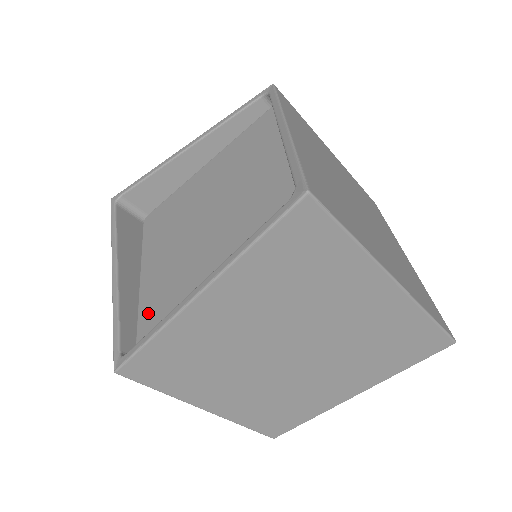
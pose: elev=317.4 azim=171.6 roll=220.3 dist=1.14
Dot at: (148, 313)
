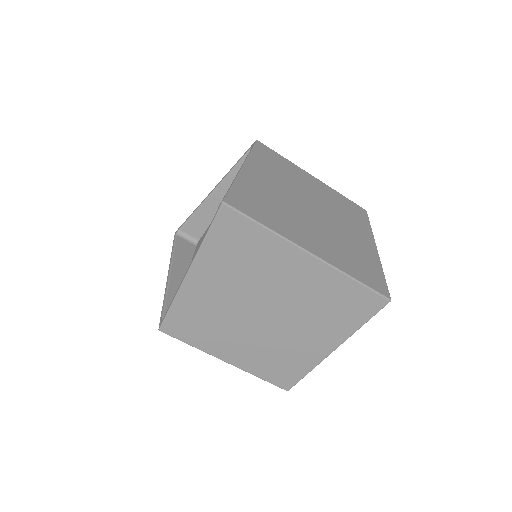
Dot at: occluded
